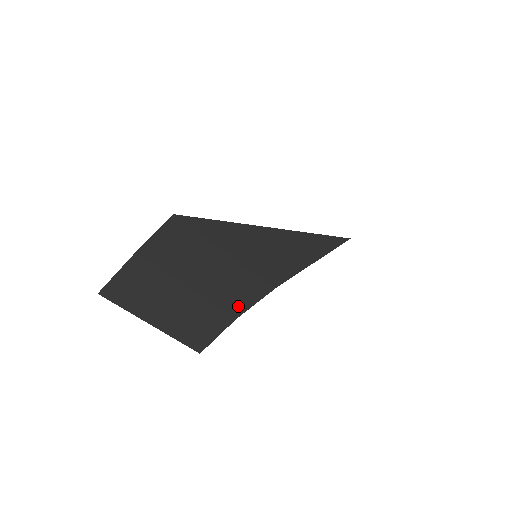
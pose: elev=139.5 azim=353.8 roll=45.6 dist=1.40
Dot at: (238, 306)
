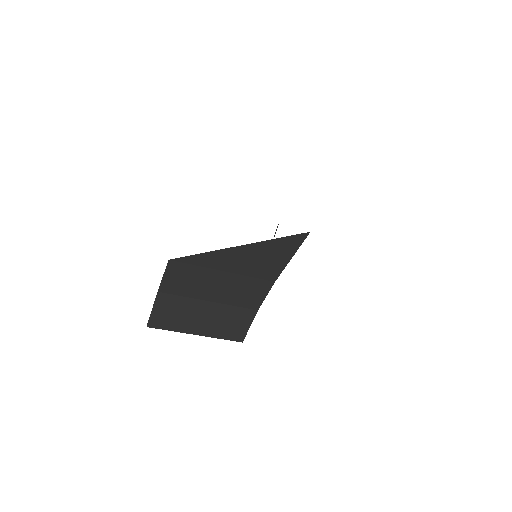
Dot at: (254, 302)
